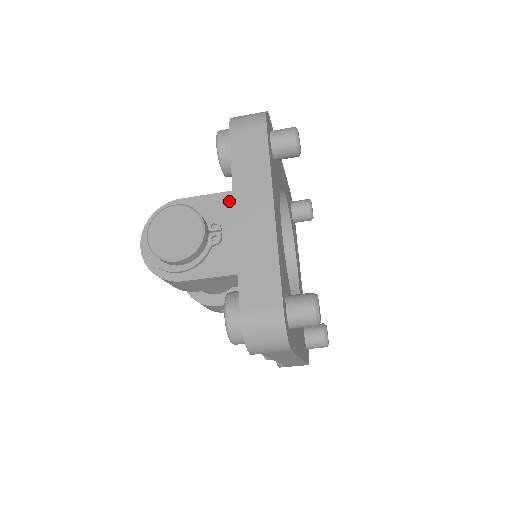
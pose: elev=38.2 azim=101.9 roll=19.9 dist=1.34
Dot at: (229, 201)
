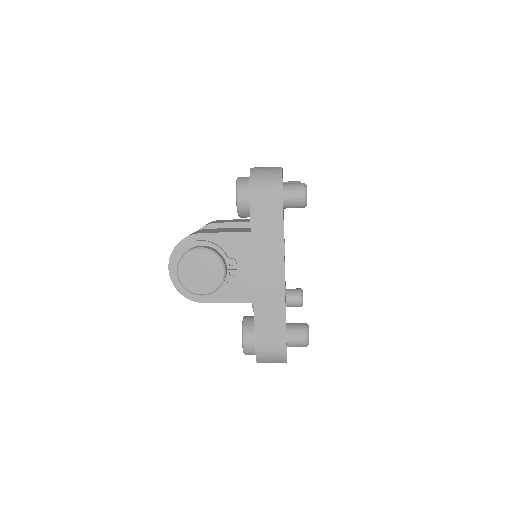
Dot at: (243, 241)
